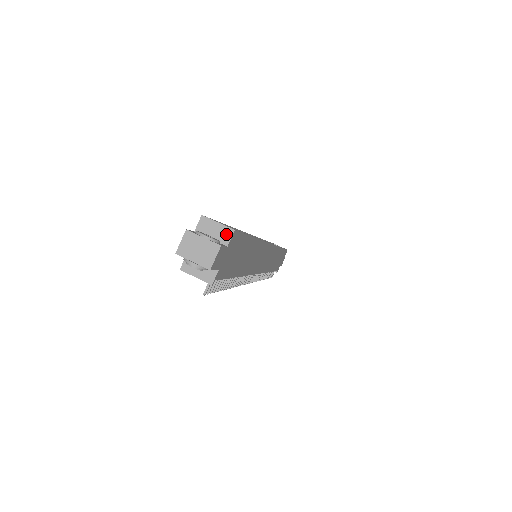
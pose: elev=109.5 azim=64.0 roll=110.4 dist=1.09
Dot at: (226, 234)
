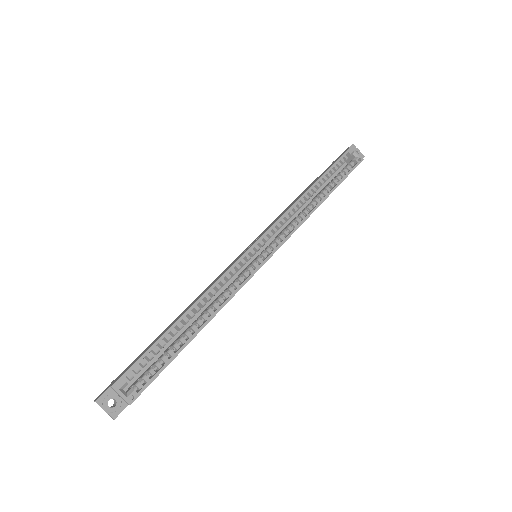
Dot at: (126, 402)
